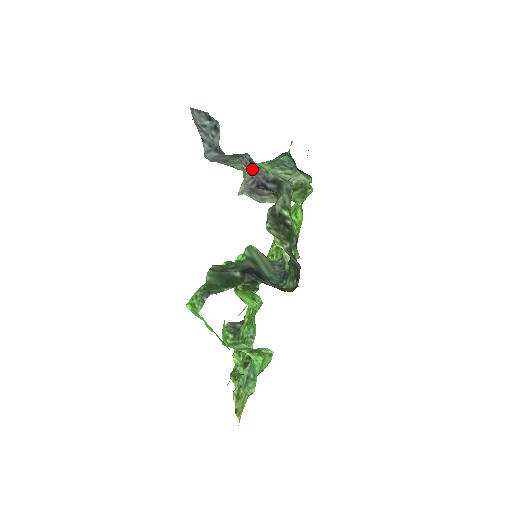
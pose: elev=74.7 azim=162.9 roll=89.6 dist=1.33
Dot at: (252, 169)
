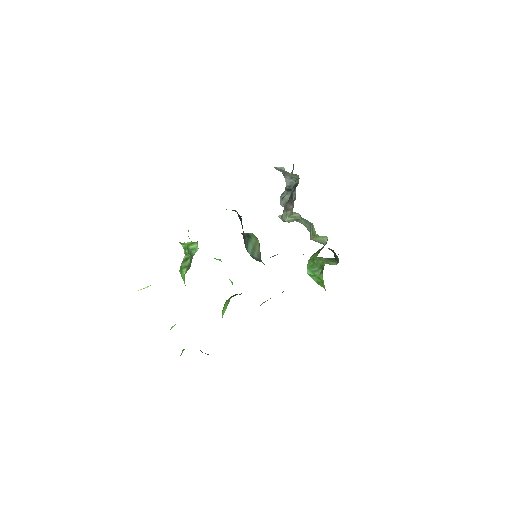
Dot at: occluded
